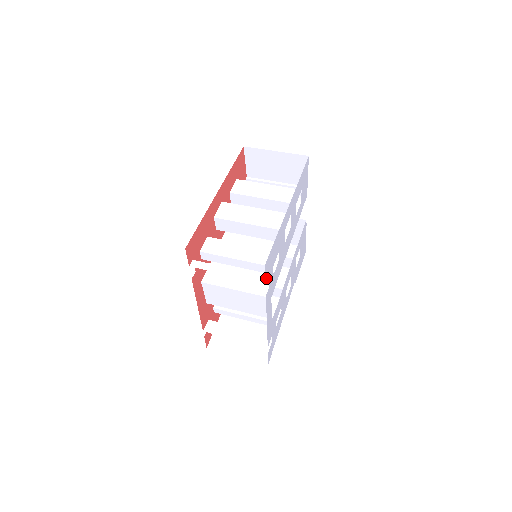
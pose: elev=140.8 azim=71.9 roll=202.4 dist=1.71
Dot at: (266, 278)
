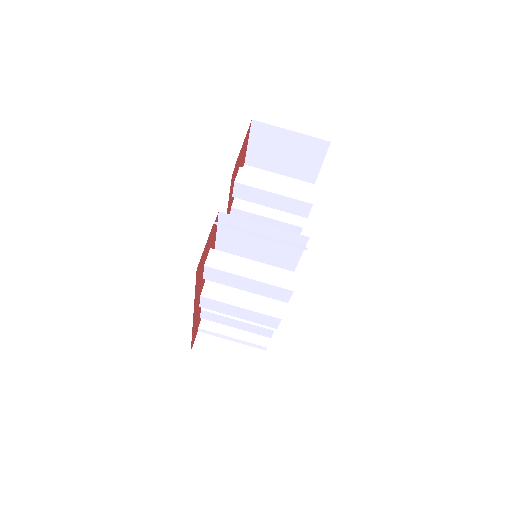
Dot at: occluded
